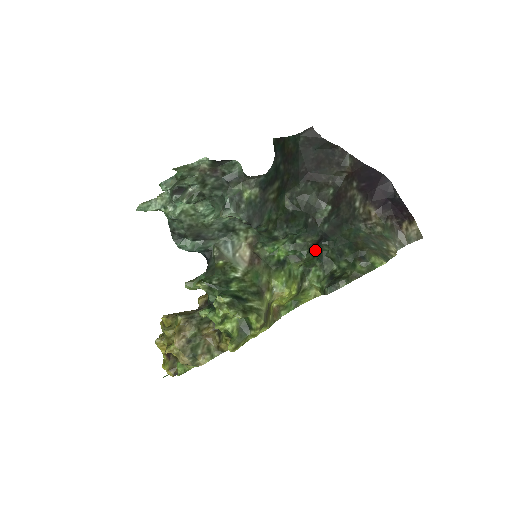
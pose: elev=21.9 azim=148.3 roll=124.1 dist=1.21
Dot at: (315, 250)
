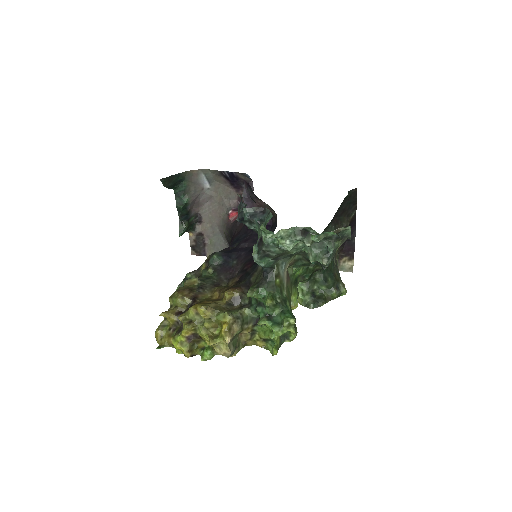
Dot at: (313, 273)
